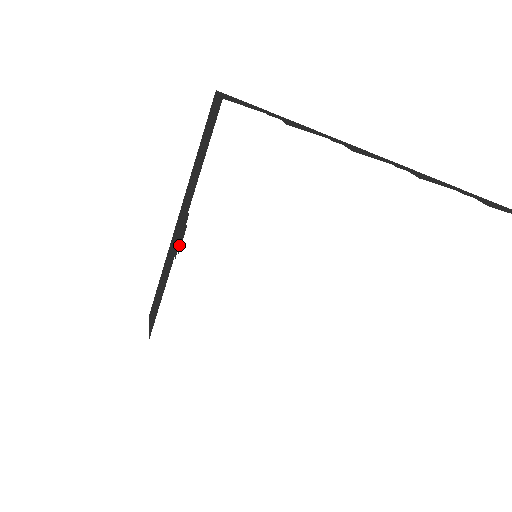
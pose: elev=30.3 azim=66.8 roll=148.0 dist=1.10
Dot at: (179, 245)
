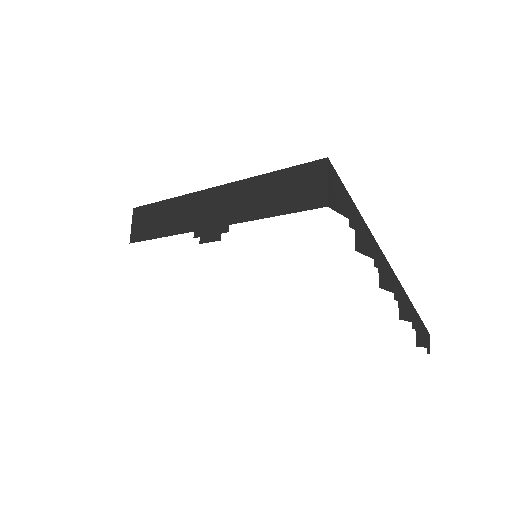
Dot at: (204, 236)
